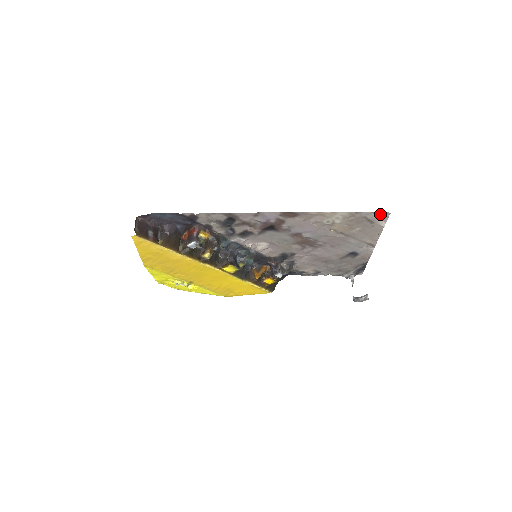
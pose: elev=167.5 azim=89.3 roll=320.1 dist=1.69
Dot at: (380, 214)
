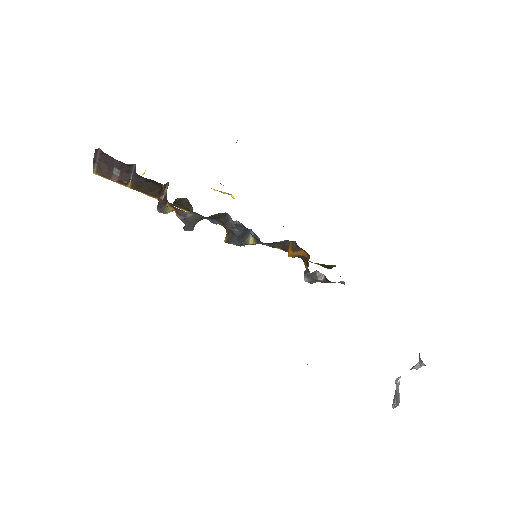
Dot at: occluded
